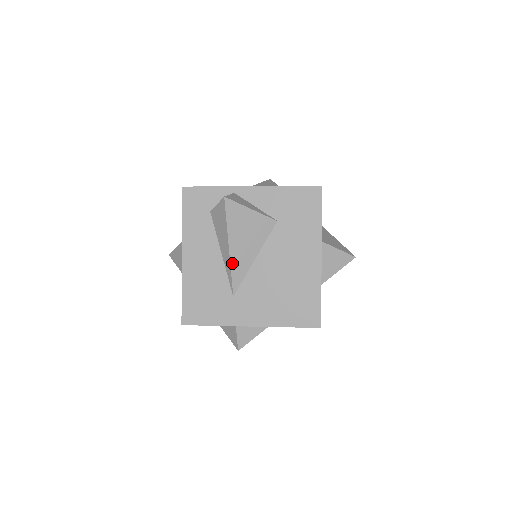
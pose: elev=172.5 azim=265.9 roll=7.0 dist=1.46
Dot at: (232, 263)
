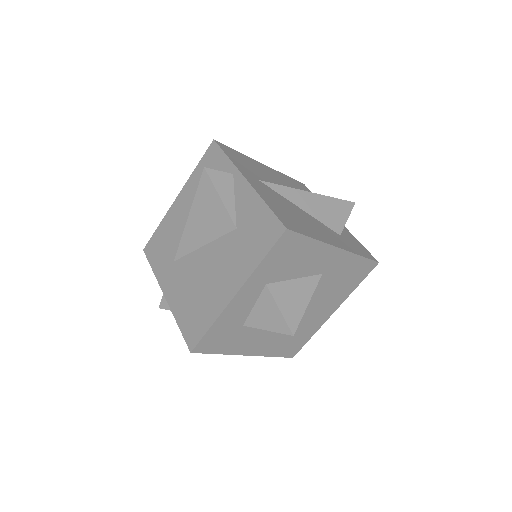
Dot at: (185, 232)
